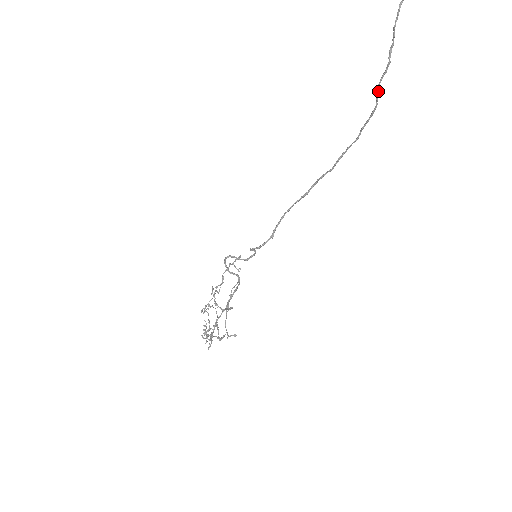
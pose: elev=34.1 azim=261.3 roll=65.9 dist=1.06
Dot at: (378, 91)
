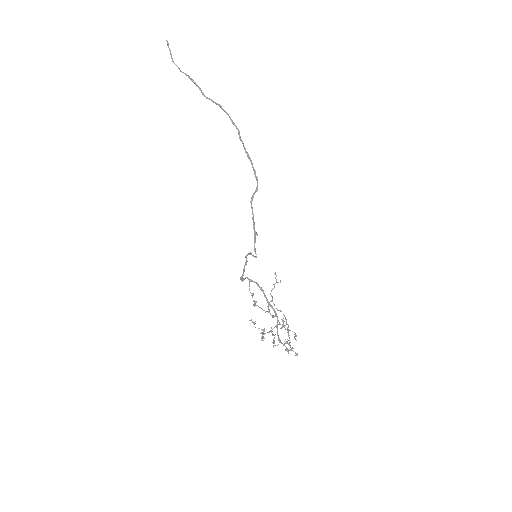
Dot at: (209, 99)
